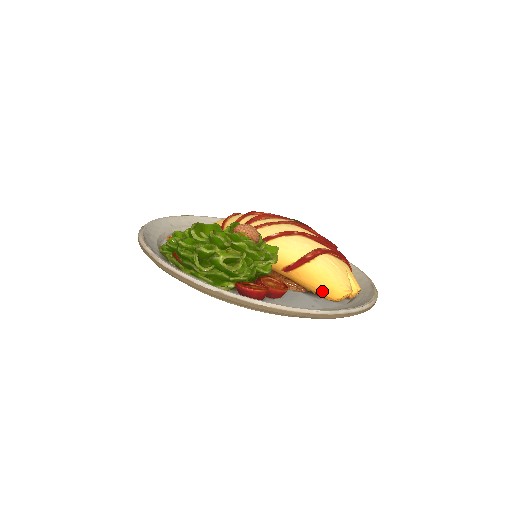
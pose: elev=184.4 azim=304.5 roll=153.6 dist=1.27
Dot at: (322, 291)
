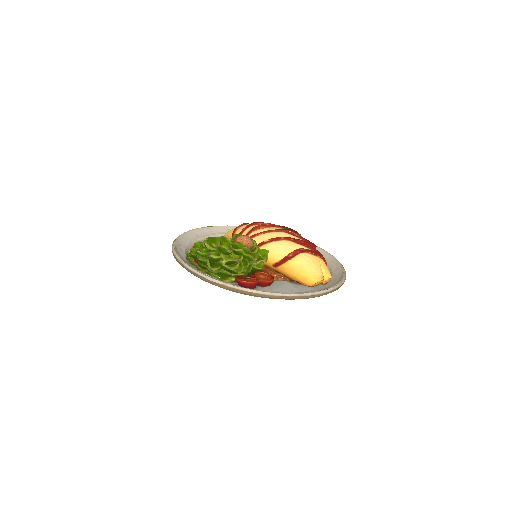
Dot at: (301, 280)
